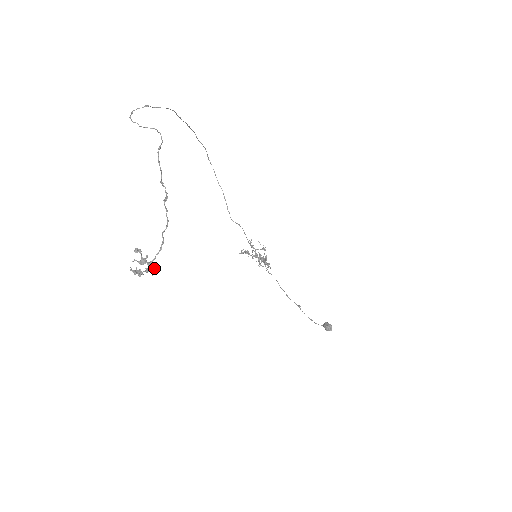
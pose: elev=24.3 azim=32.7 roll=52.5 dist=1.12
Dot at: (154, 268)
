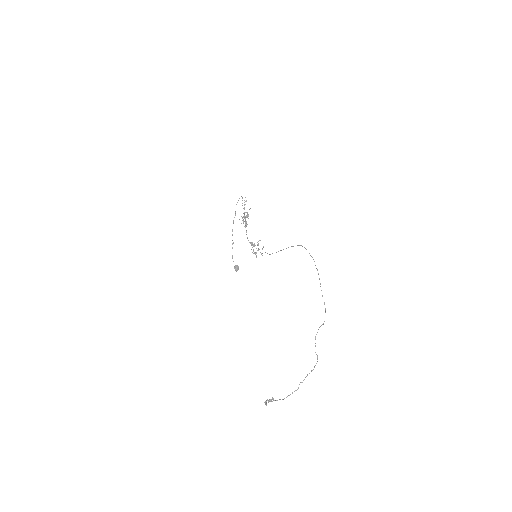
Dot at: (270, 401)
